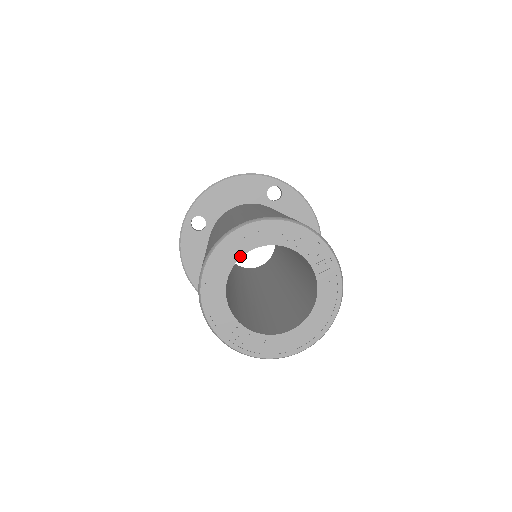
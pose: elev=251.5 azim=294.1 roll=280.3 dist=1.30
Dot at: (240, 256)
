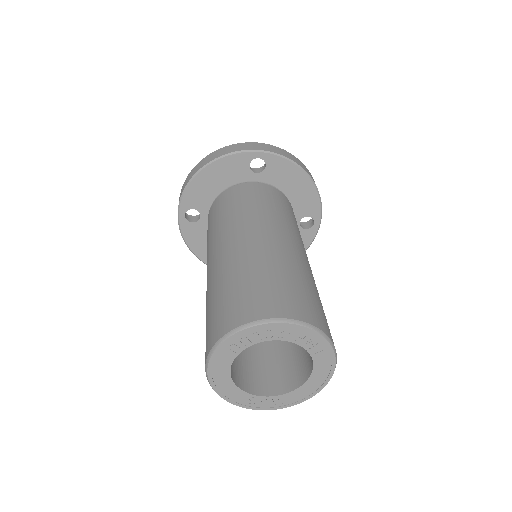
Dot at: (235, 357)
